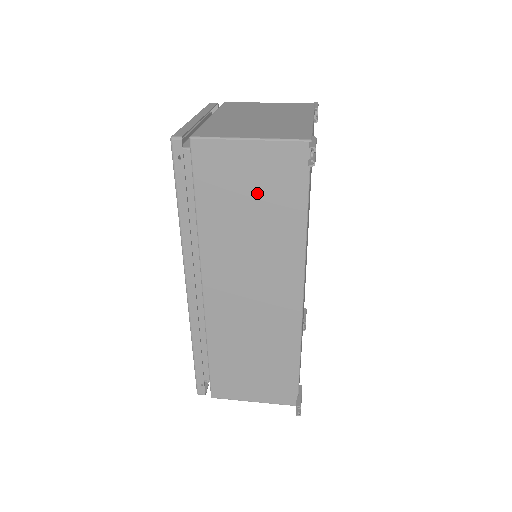
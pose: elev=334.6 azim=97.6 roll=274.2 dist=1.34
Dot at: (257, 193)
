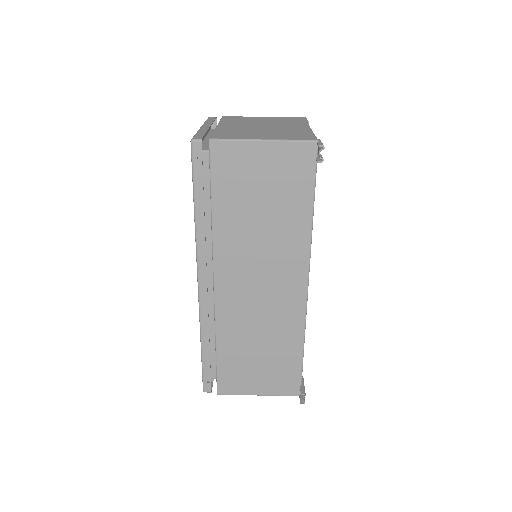
Dot at: (269, 189)
